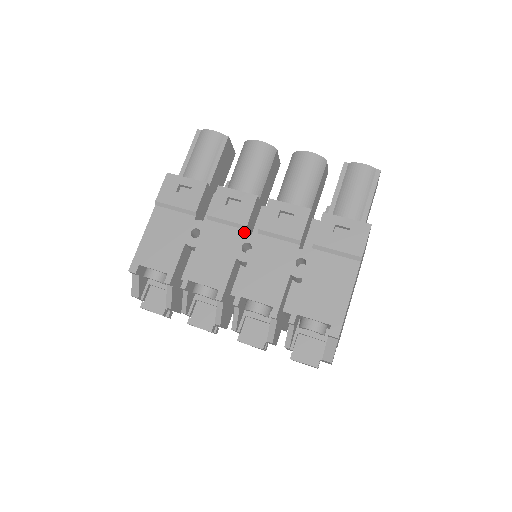
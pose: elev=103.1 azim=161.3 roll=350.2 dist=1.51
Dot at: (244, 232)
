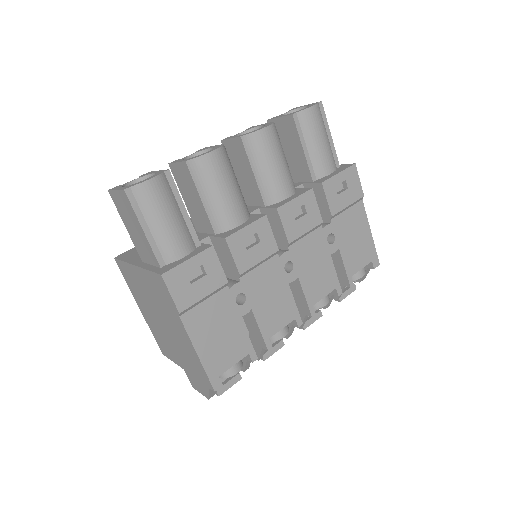
Dot at: (278, 257)
